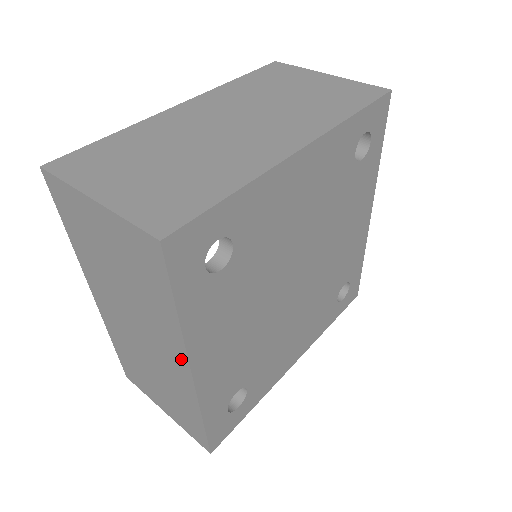
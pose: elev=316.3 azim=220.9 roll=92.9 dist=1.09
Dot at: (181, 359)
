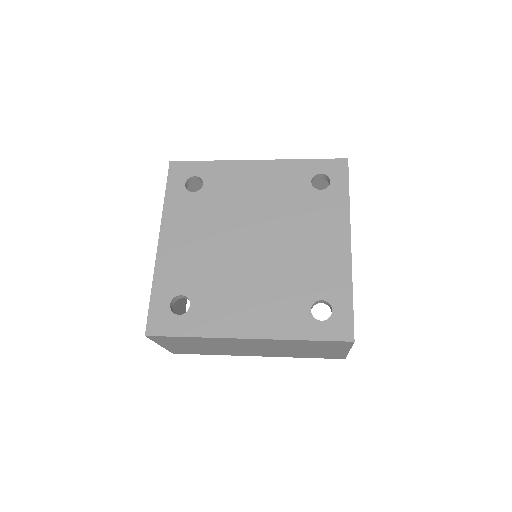
Dot at: occluded
